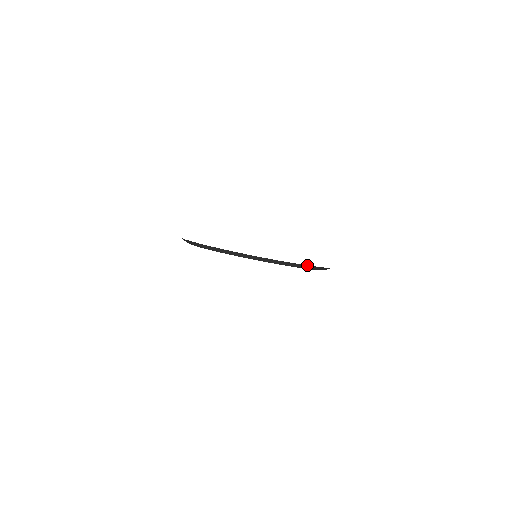
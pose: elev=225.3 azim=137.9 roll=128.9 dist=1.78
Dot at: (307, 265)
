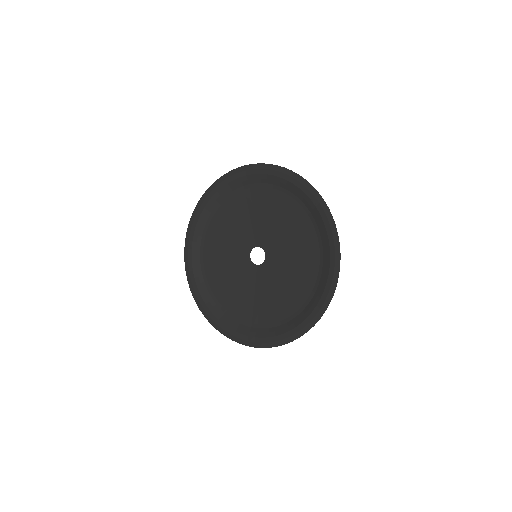
Dot at: (330, 245)
